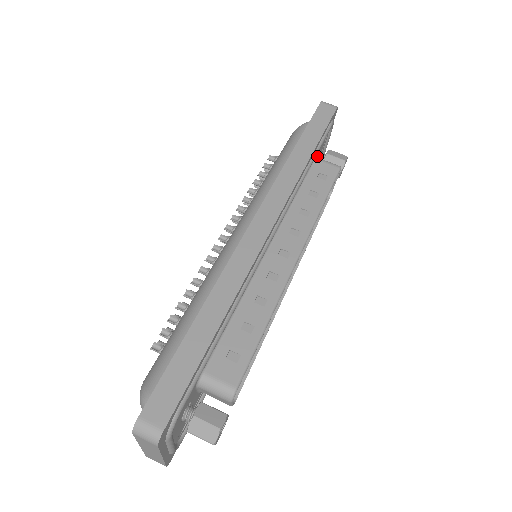
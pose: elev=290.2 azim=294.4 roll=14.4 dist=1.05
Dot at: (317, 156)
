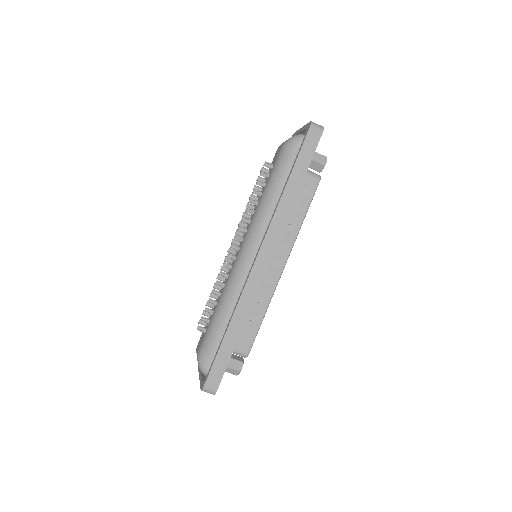
Dot at: occluded
